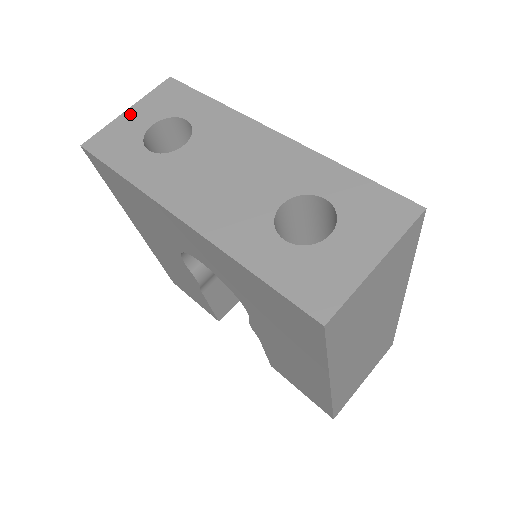
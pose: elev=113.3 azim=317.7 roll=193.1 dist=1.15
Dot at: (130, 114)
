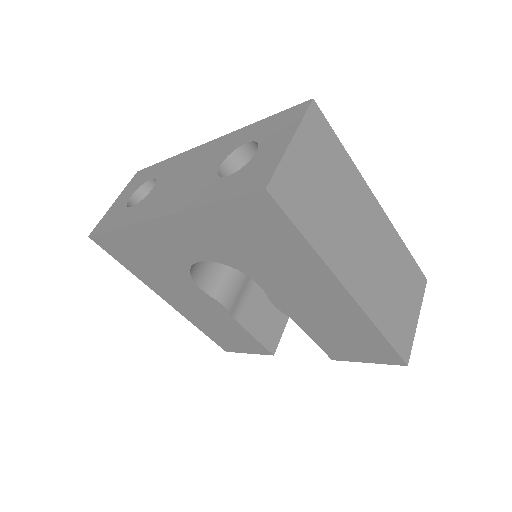
Dot at: (116, 202)
